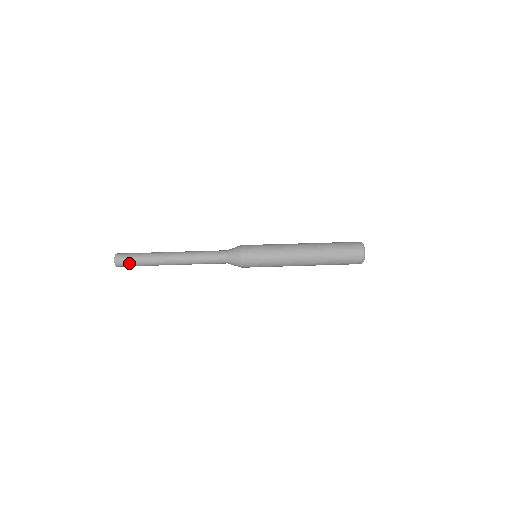
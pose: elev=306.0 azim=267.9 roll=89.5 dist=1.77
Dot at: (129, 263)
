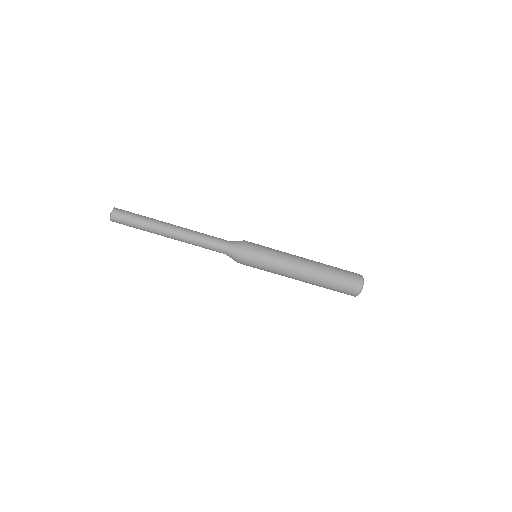
Dot at: (125, 224)
